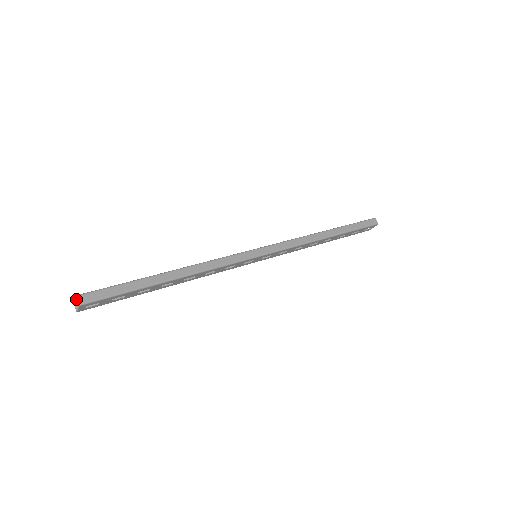
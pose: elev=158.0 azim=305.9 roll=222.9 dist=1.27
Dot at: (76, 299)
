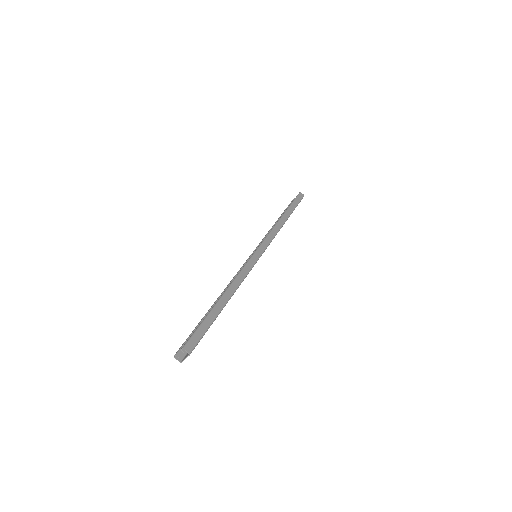
Dot at: (182, 351)
